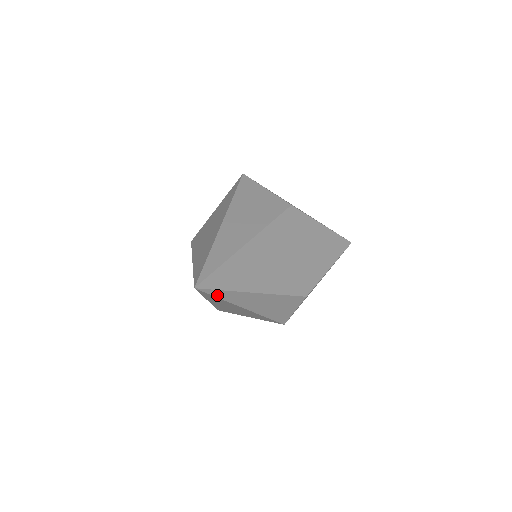
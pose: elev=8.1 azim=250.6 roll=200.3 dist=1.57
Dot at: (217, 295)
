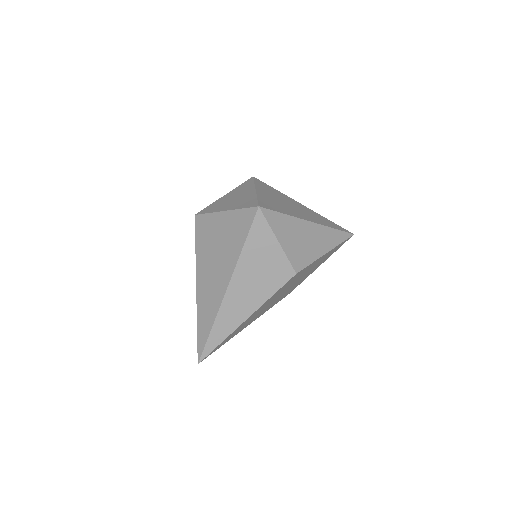
Dot at: occluded
